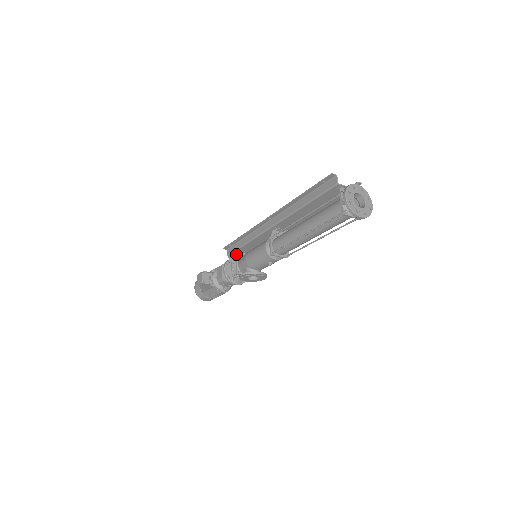
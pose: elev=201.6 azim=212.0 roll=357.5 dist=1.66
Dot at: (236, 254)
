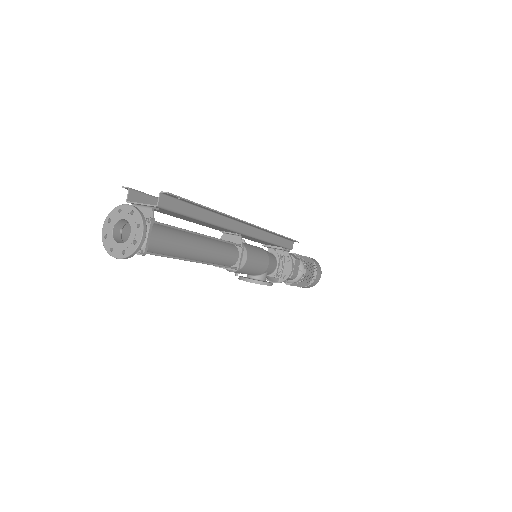
Dot at: (267, 246)
